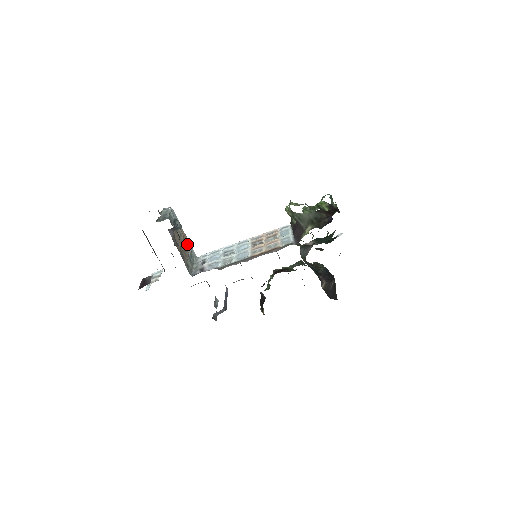
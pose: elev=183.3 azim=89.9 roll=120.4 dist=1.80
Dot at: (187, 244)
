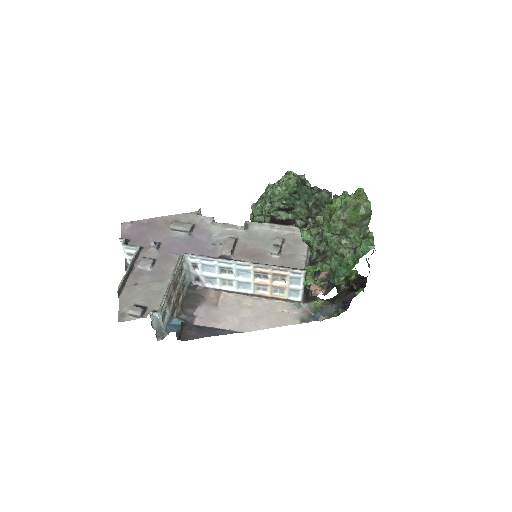
Dot at: (175, 278)
